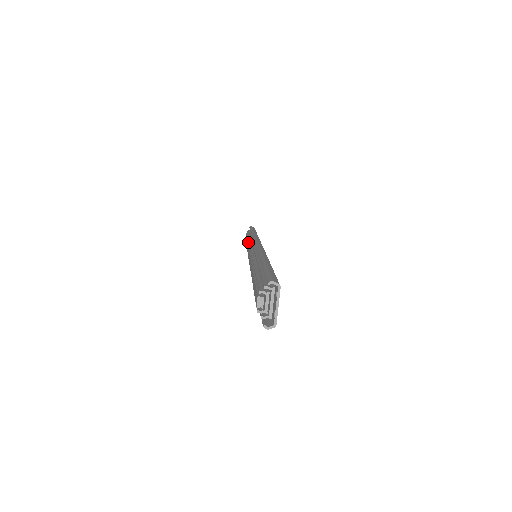
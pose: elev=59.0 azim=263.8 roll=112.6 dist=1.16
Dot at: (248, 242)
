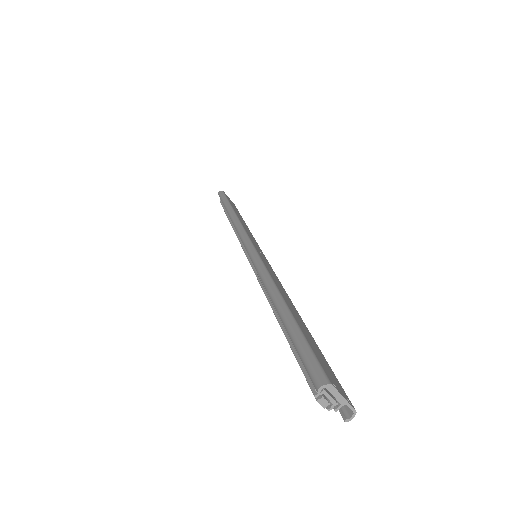
Dot at: occluded
